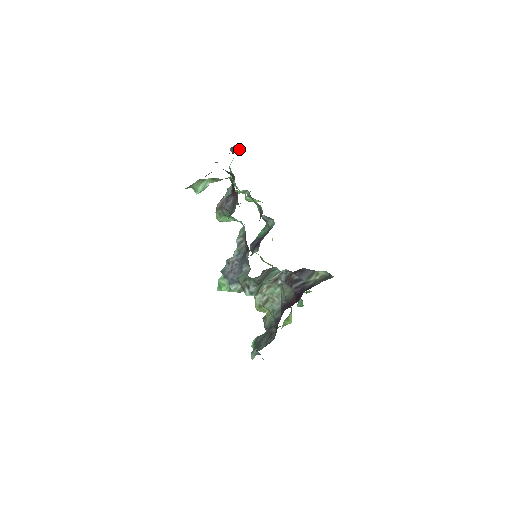
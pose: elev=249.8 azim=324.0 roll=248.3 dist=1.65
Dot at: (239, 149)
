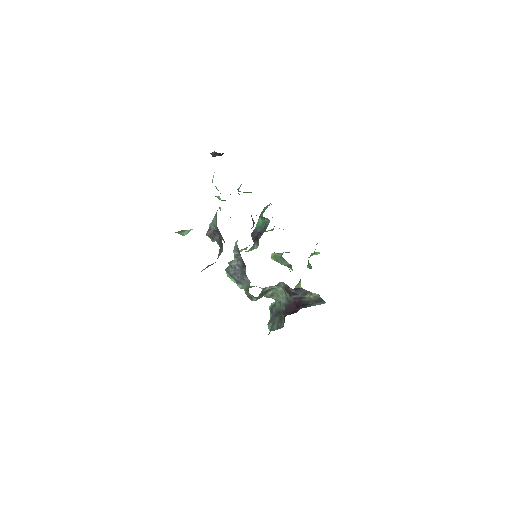
Dot at: (219, 154)
